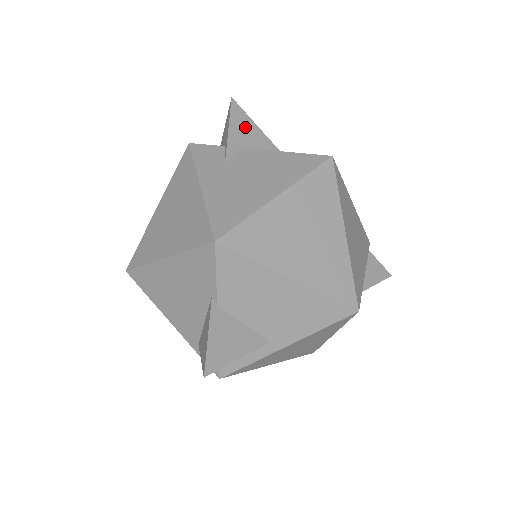
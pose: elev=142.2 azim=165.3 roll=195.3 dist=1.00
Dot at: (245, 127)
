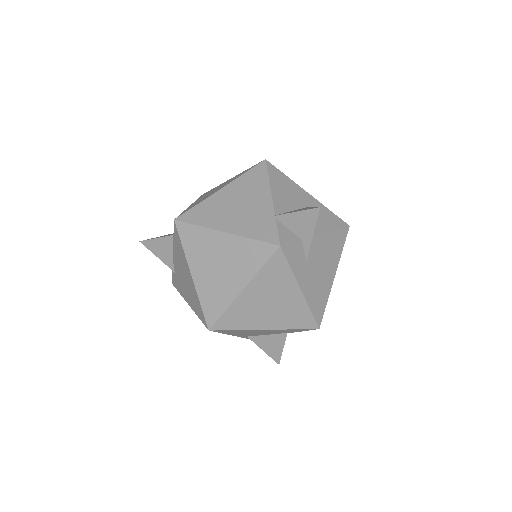
Dot at: occluded
